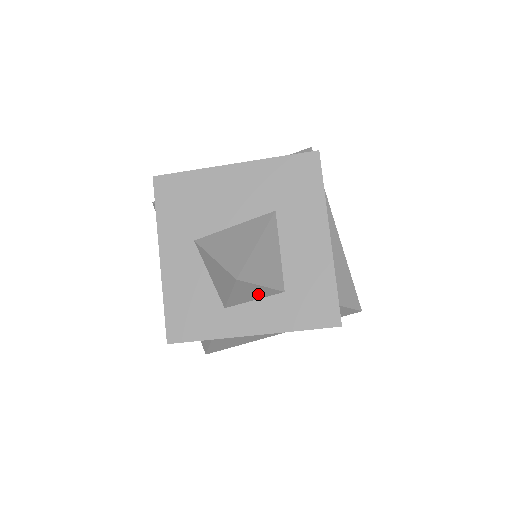
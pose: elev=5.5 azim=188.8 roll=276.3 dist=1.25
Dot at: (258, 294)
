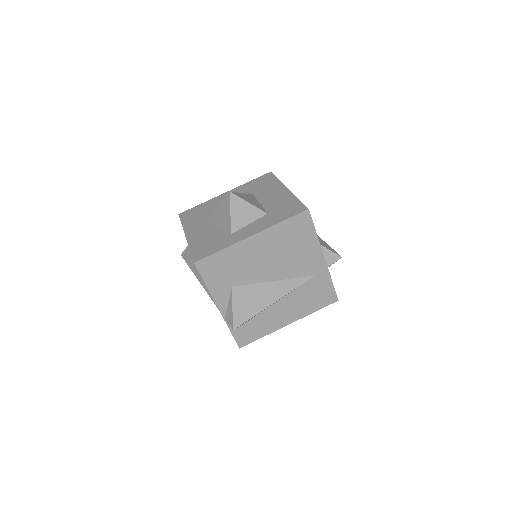
Dot at: (250, 215)
